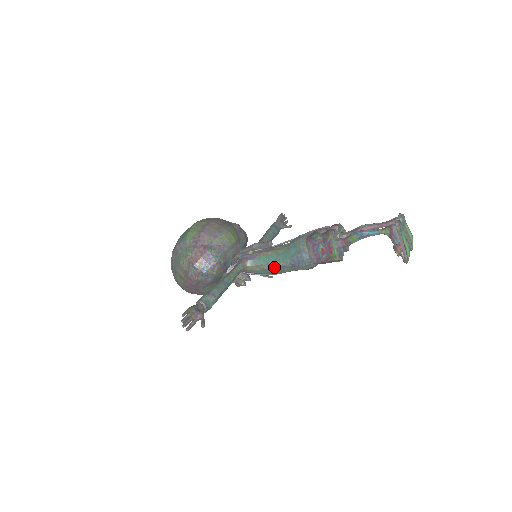
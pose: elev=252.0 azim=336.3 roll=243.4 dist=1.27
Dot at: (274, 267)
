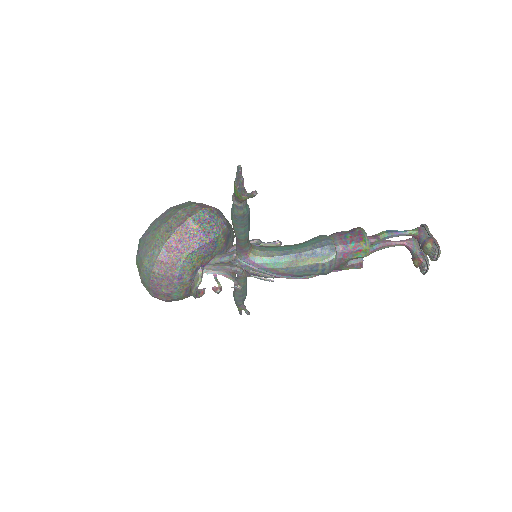
Dot at: (288, 254)
